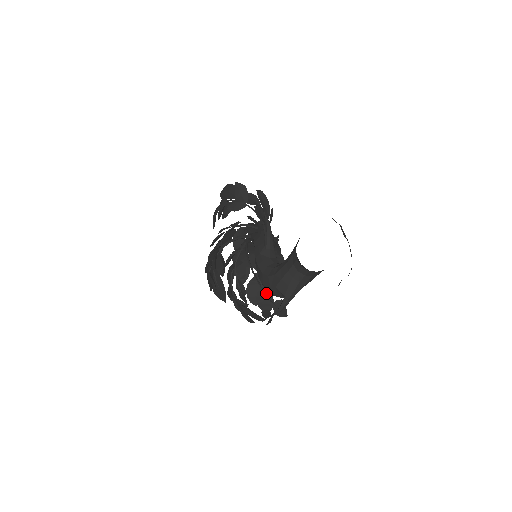
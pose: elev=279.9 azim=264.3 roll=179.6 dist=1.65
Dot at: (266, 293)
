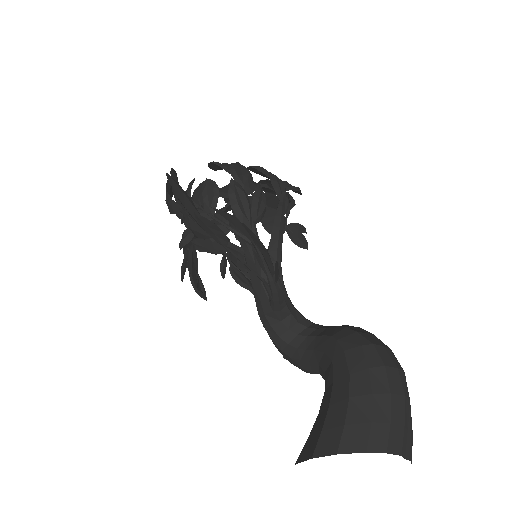
Dot at: (275, 213)
